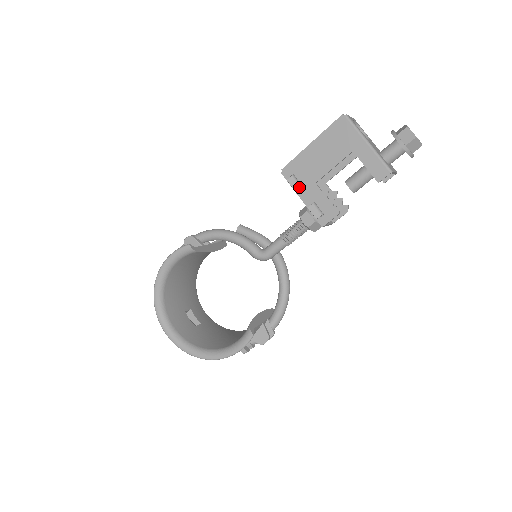
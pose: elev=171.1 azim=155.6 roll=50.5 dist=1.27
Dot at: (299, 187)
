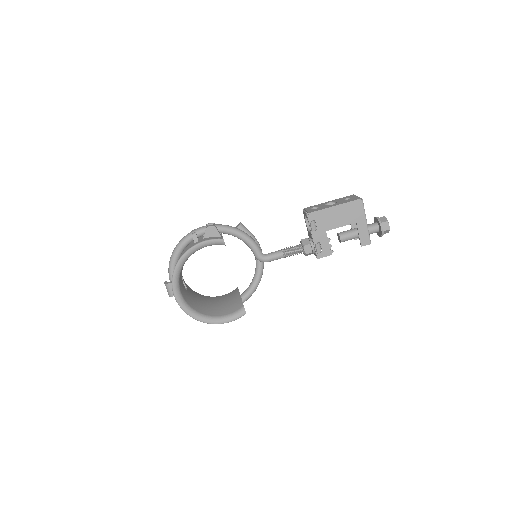
Dot at: (315, 230)
